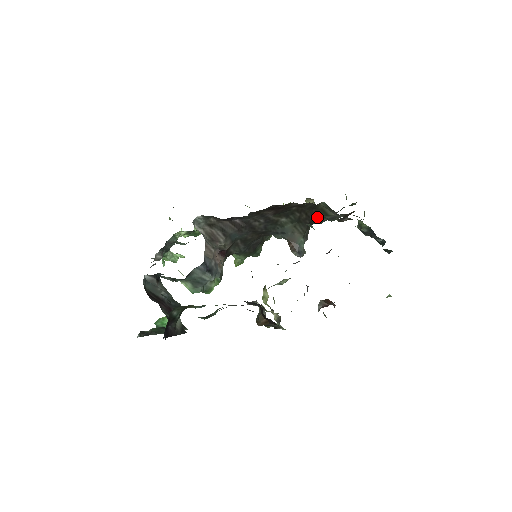
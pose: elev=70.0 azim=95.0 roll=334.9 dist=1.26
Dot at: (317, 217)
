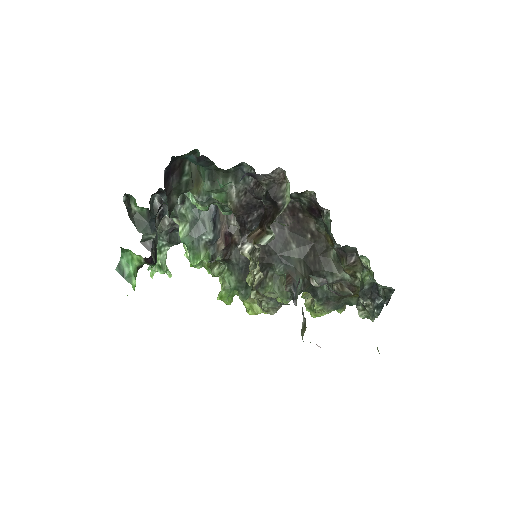
Dot at: (322, 272)
